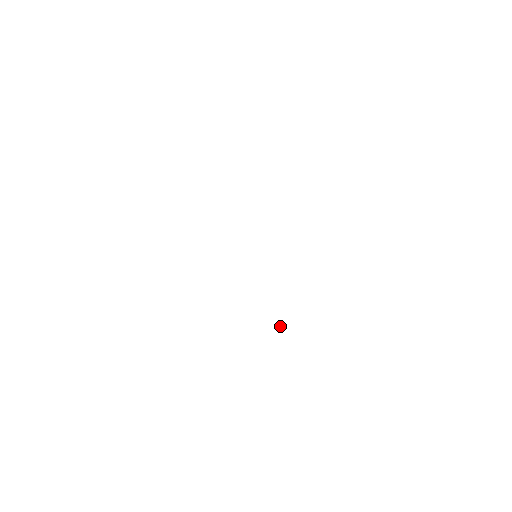
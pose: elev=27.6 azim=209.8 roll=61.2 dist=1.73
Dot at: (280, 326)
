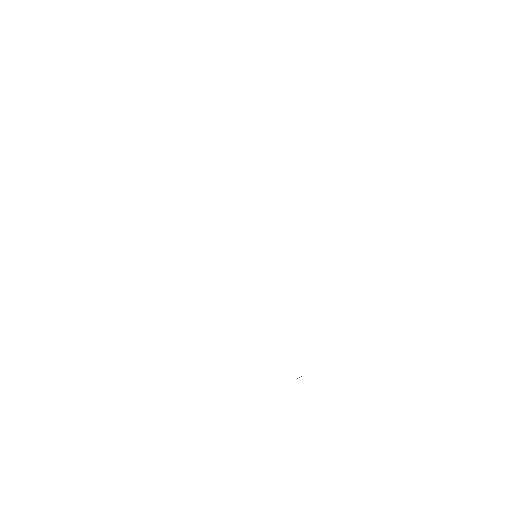
Dot at: (301, 376)
